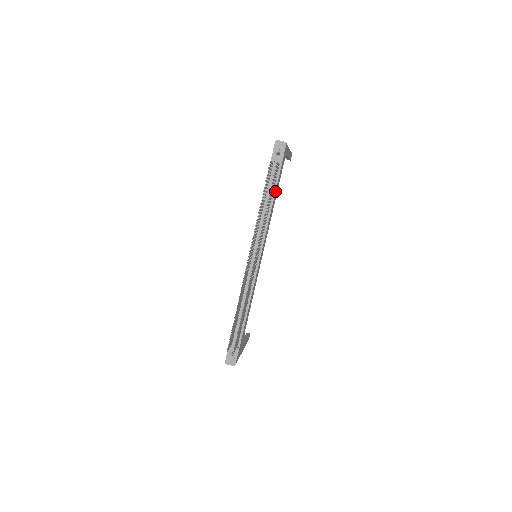
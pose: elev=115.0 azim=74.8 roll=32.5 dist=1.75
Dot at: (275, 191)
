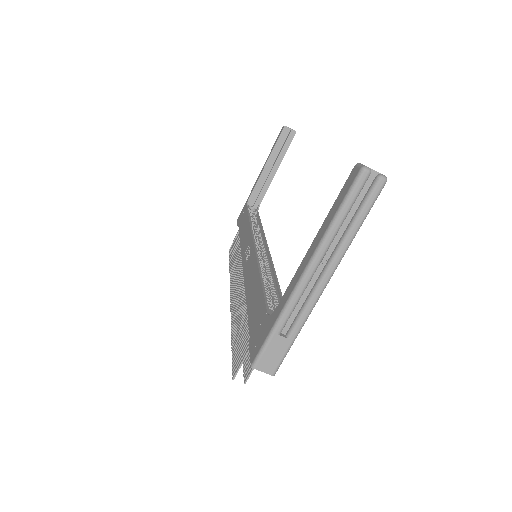
Dot at: occluded
